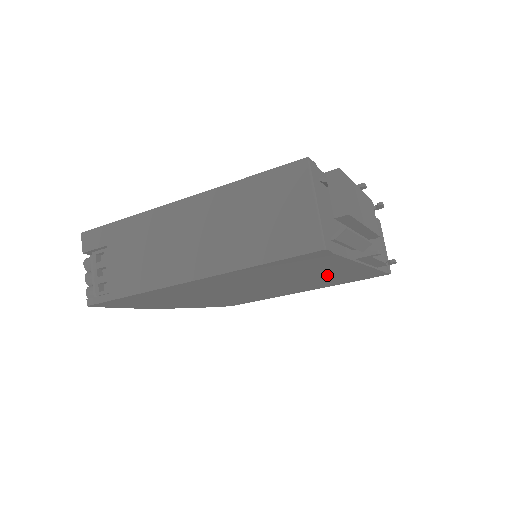
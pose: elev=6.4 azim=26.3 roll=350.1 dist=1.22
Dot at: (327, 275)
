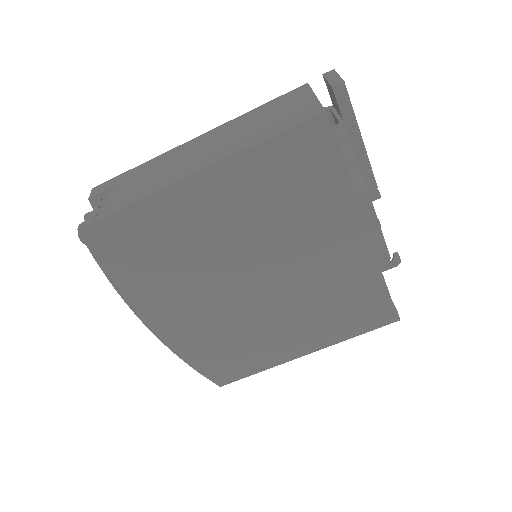
Dot at: (330, 263)
